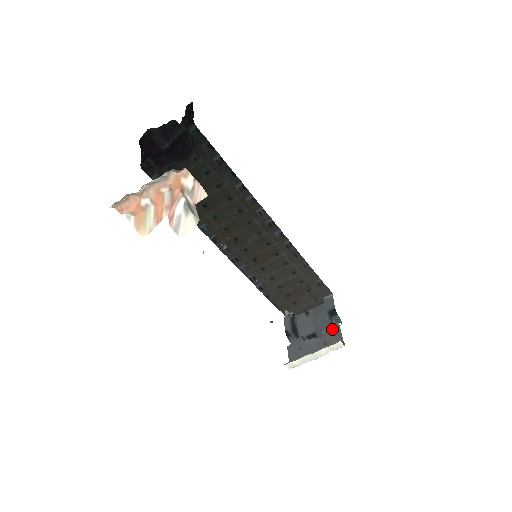
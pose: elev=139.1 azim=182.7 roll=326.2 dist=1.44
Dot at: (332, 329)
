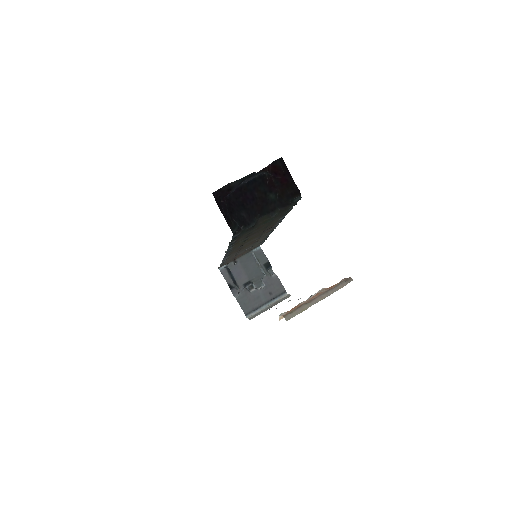
Dot at: (273, 281)
